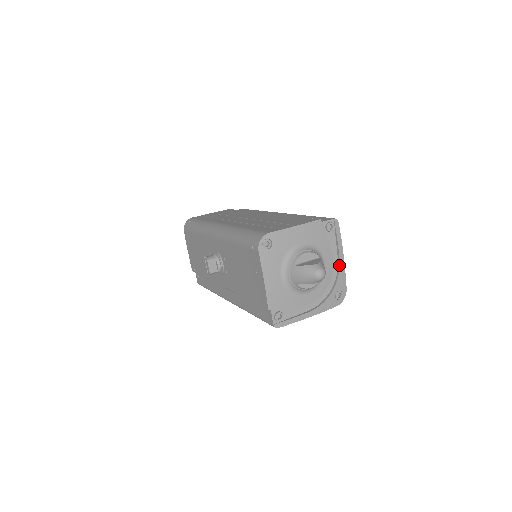
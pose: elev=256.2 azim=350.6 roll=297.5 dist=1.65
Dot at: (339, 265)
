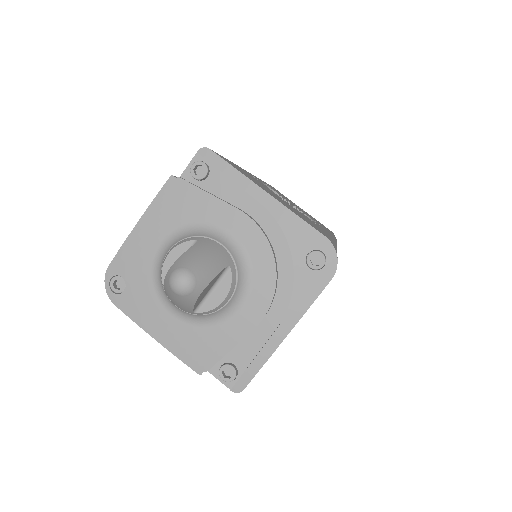
Dot at: (269, 213)
